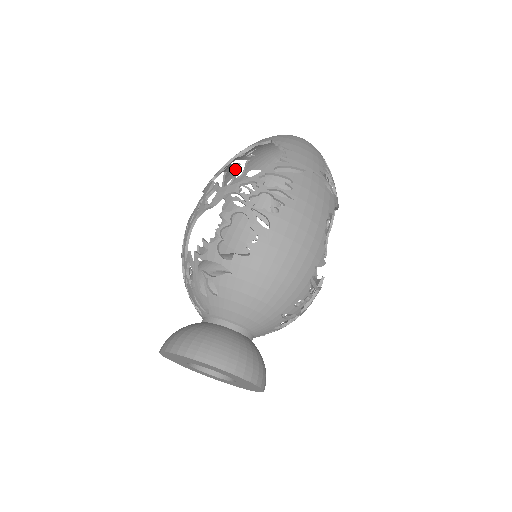
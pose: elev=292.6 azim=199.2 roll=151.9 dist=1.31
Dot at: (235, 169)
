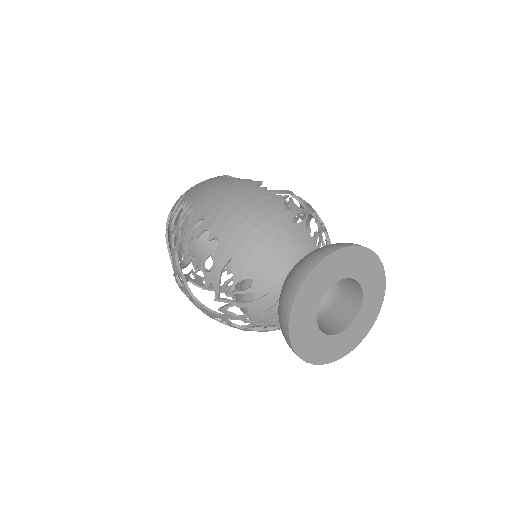
Dot at: (194, 275)
